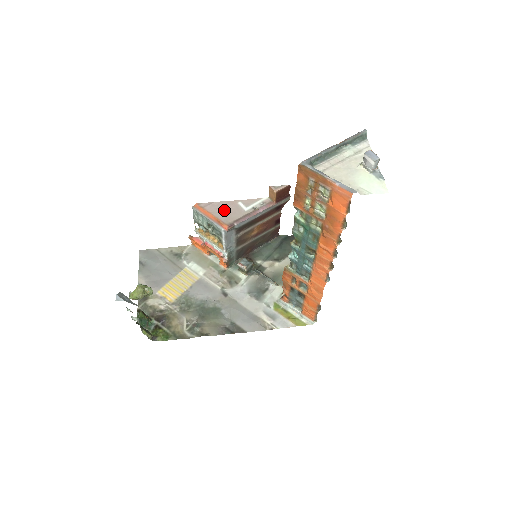
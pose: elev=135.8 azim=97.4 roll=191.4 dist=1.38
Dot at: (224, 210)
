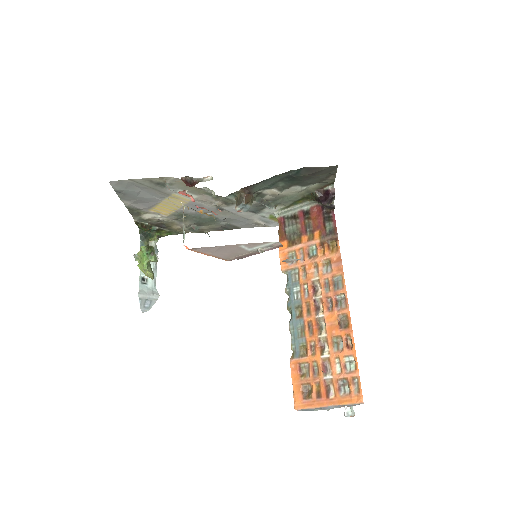
Dot at: (223, 252)
